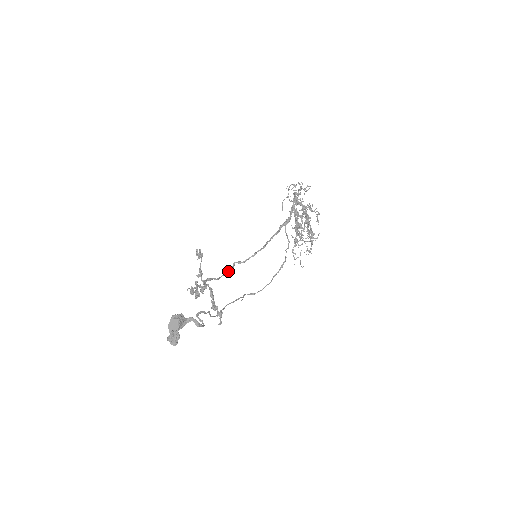
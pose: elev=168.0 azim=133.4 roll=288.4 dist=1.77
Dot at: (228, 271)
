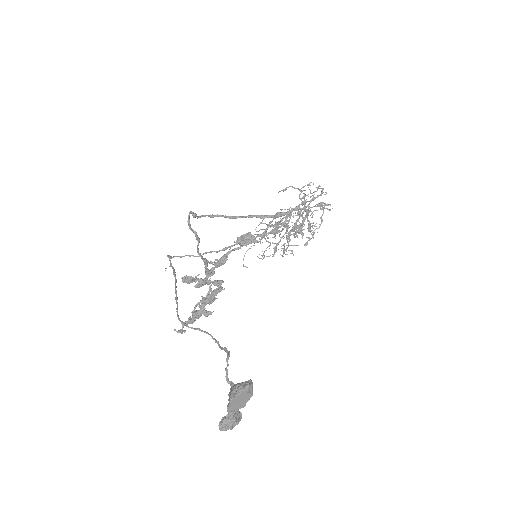
Dot at: occluded
